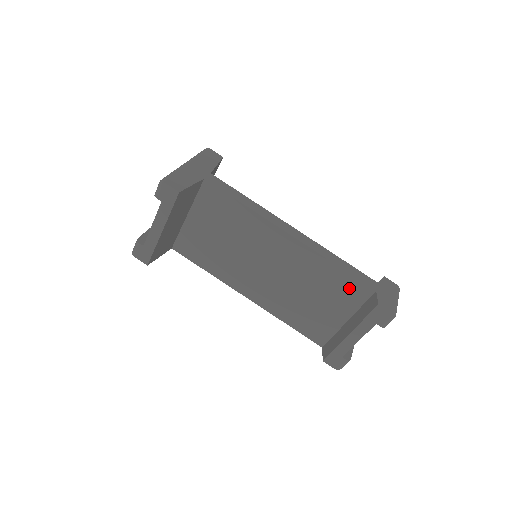
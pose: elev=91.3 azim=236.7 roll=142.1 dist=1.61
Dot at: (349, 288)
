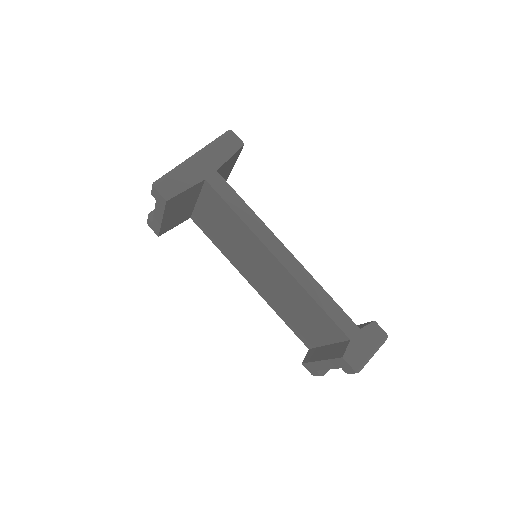
Dot at: (328, 324)
